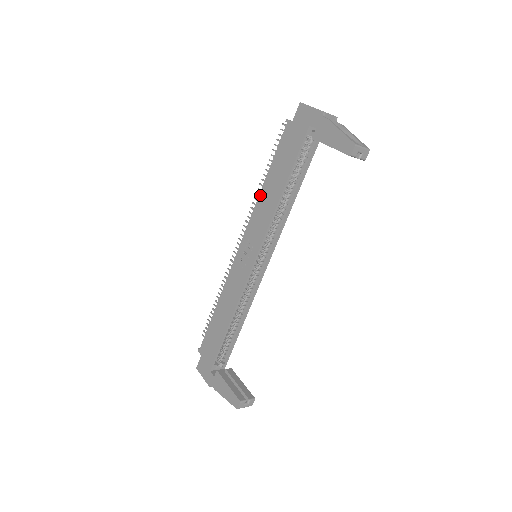
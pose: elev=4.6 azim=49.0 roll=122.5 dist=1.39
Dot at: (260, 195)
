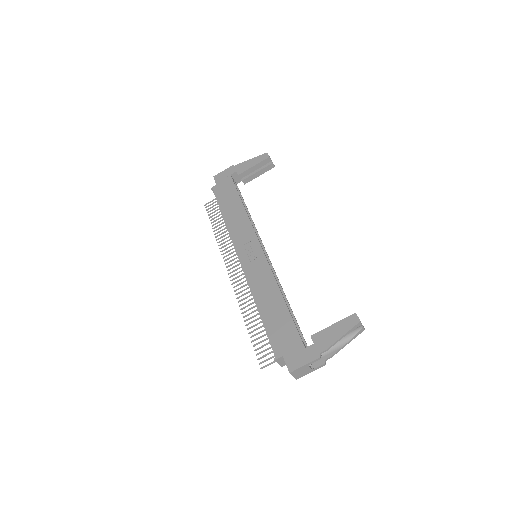
Dot at: (227, 223)
